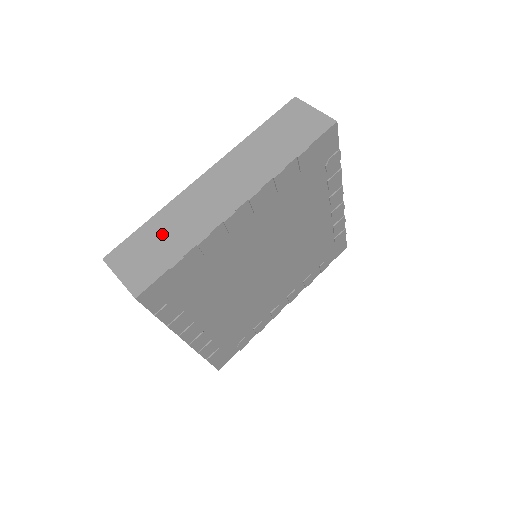
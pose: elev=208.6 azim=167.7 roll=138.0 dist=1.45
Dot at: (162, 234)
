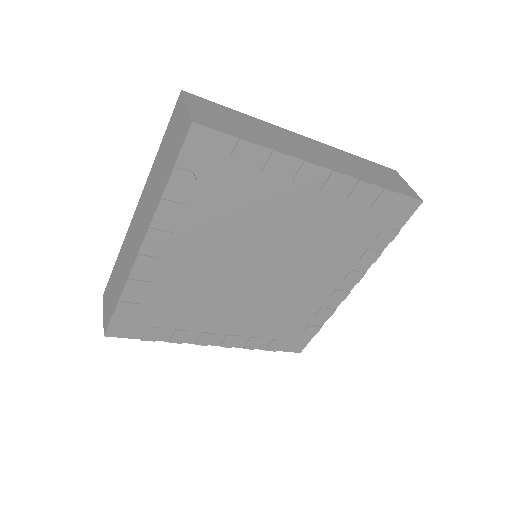
Dot at: (247, 124)
